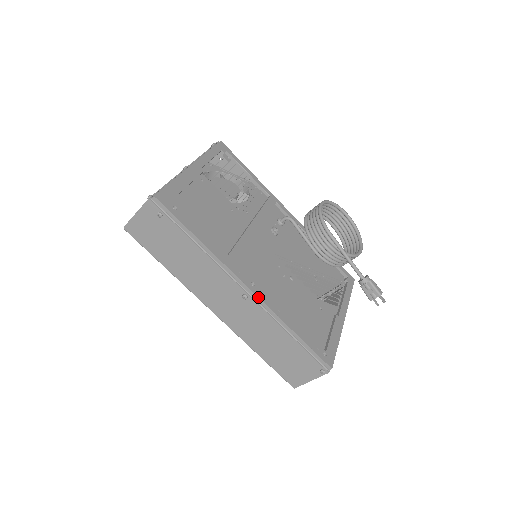
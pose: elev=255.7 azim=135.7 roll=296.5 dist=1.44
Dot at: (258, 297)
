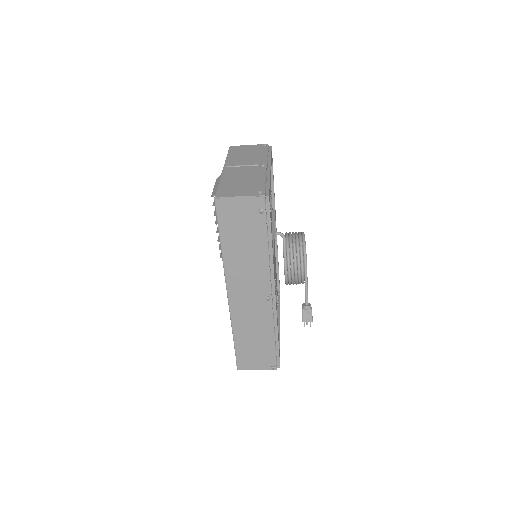
Dot at: occluded
